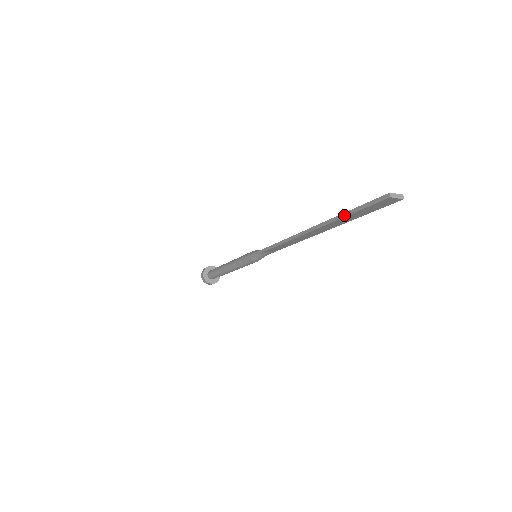
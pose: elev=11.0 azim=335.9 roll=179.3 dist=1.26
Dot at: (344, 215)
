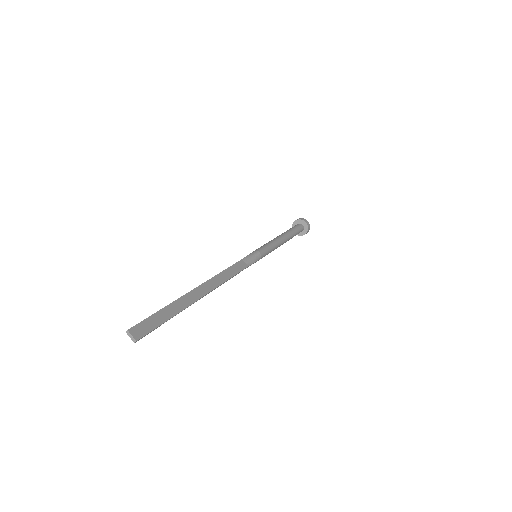
Dot at: (165, 306)
